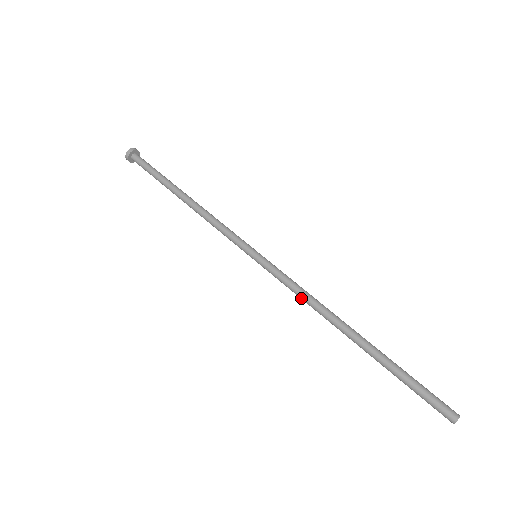
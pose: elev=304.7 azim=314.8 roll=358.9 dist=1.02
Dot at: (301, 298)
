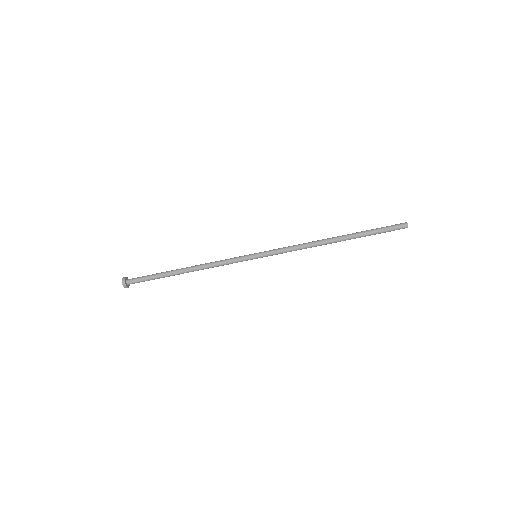
Dot at: occluded
